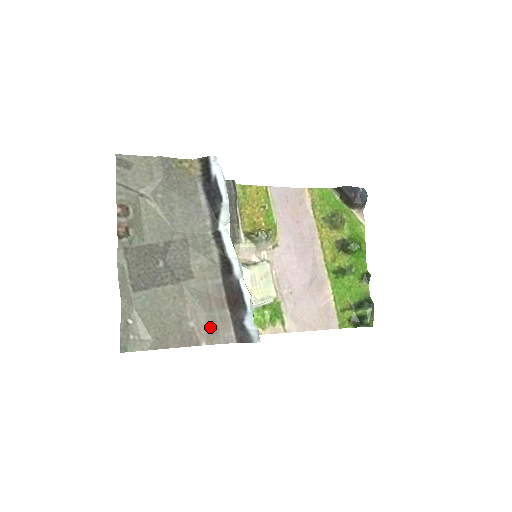
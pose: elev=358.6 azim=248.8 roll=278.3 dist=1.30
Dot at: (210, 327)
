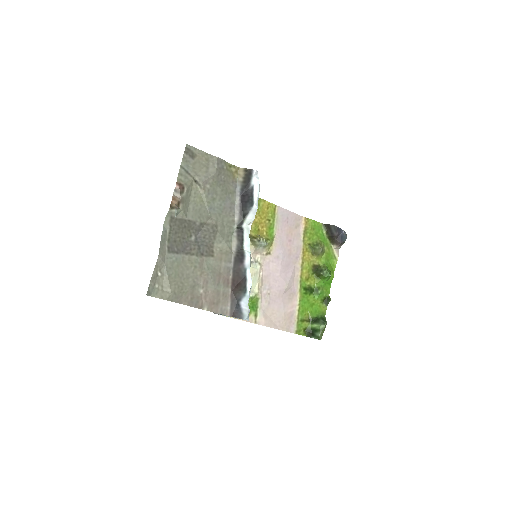
Dot at: (214, 298)
